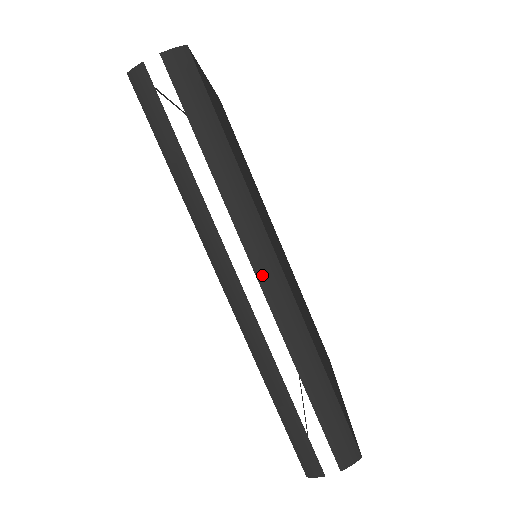
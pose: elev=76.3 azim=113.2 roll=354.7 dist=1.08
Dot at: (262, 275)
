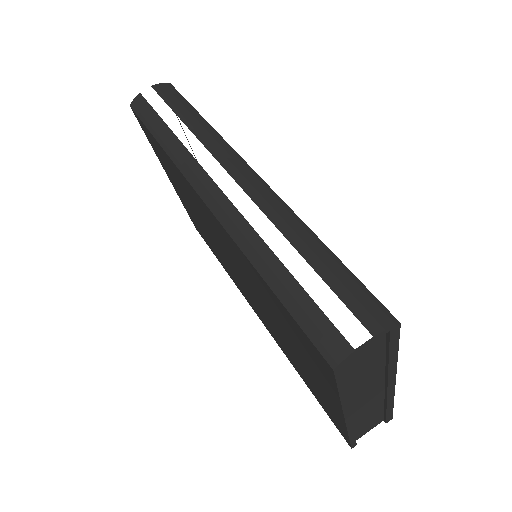
Dot at: (236, 174)
